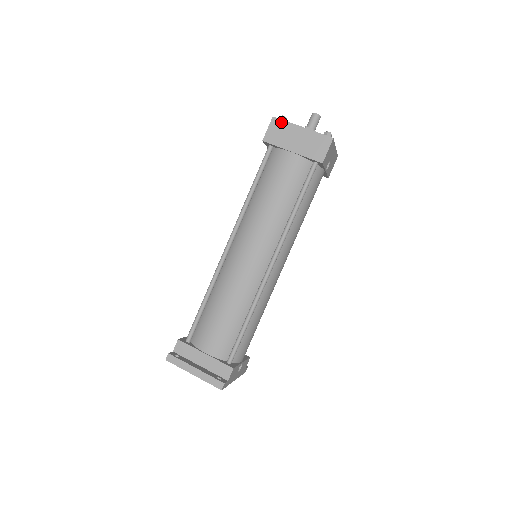
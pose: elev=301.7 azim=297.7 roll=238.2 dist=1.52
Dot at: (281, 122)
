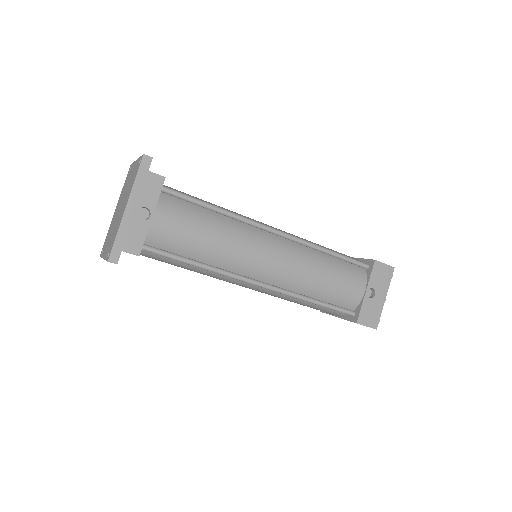
Dot at: occluded
